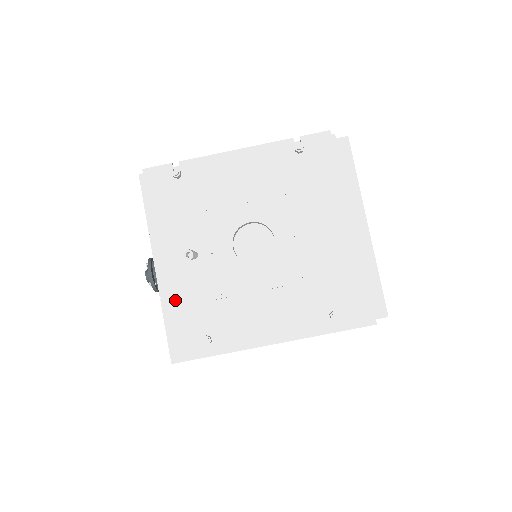
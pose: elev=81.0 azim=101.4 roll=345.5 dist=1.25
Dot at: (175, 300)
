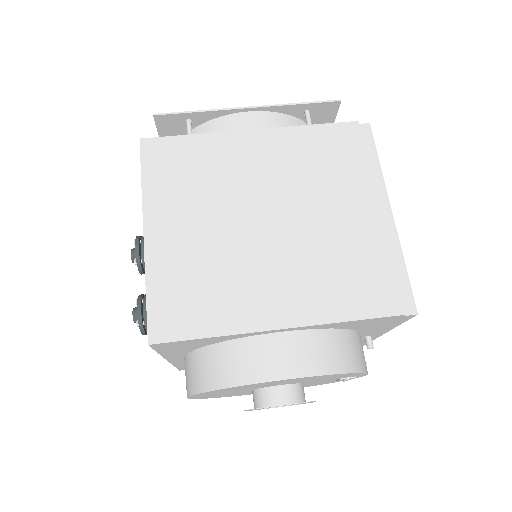
Dot at: occluded
